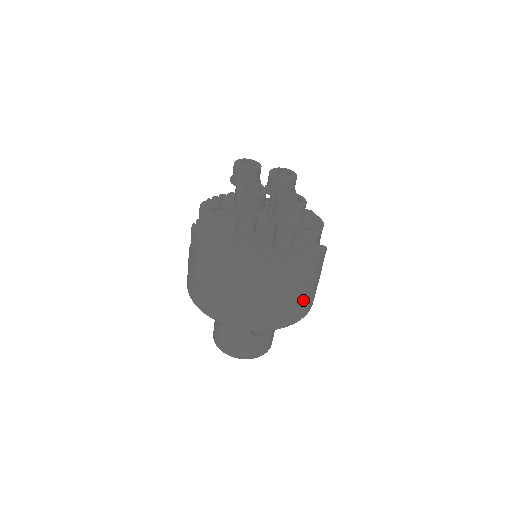
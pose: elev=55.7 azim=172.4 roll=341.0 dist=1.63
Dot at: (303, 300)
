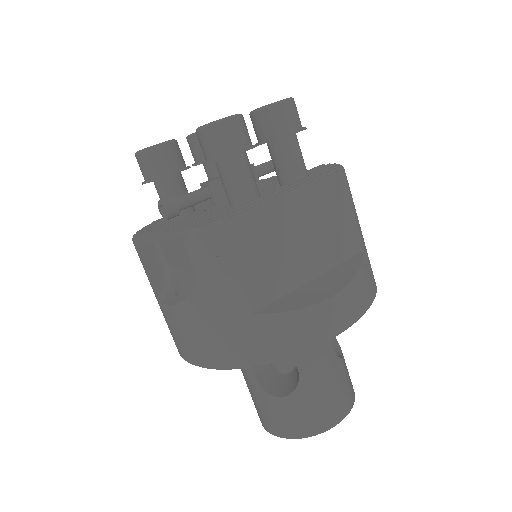
Dot at: occluded
